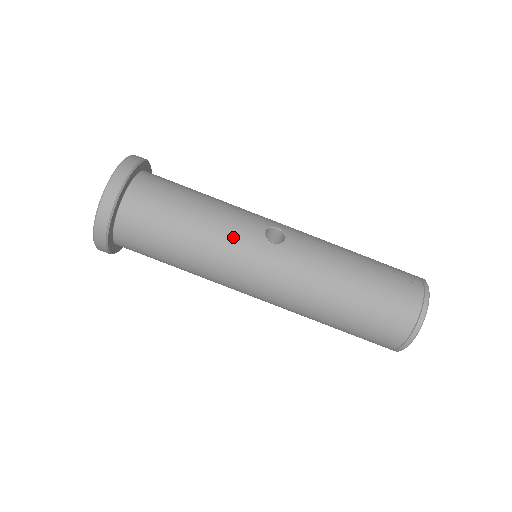
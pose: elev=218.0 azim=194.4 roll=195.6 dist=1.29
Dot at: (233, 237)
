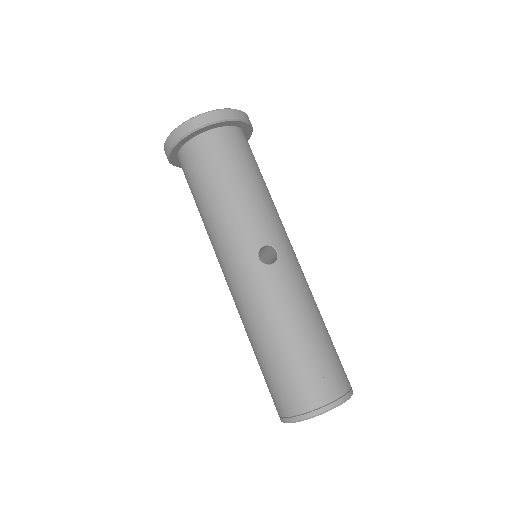
Dot at: (237, 228)
